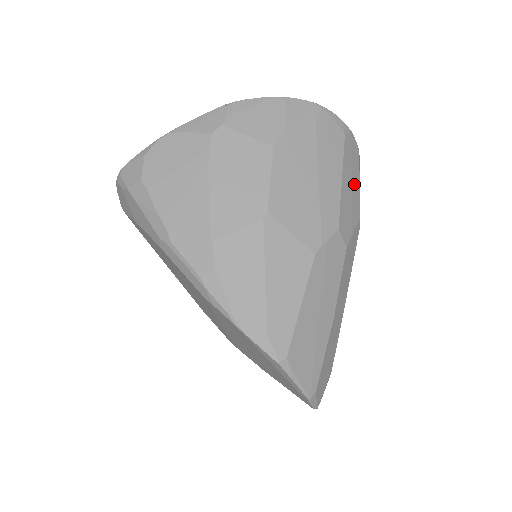
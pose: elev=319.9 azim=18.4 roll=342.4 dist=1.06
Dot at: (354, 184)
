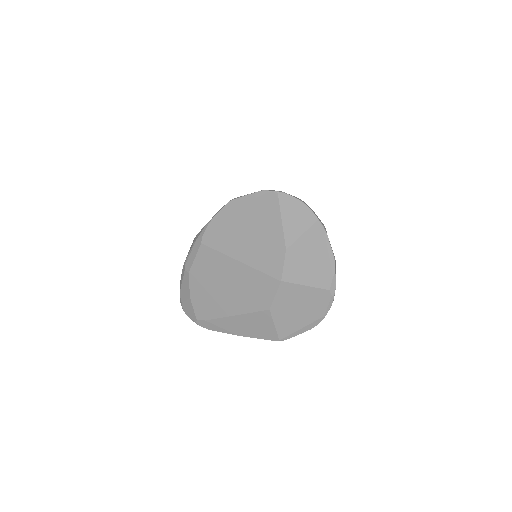
Dot at: occluded
